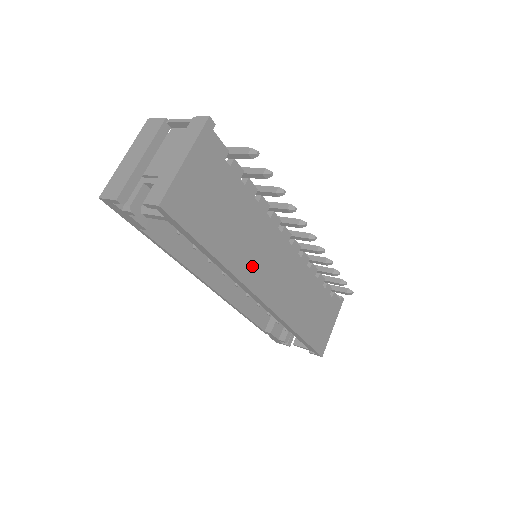
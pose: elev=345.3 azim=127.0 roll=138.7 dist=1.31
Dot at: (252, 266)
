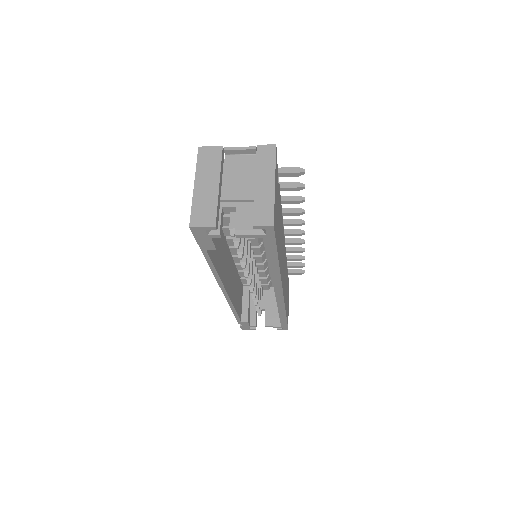
Dot at: (281, 264)
